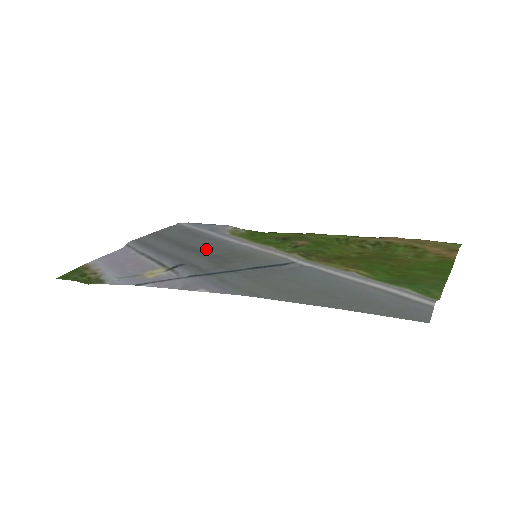
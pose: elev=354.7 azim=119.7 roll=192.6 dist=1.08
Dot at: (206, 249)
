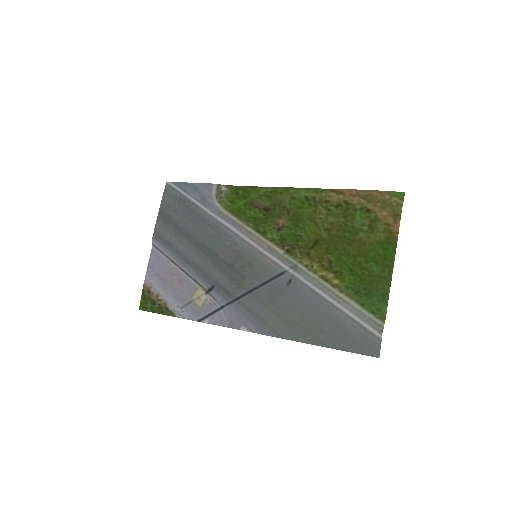
Dot at: (216, 251)
